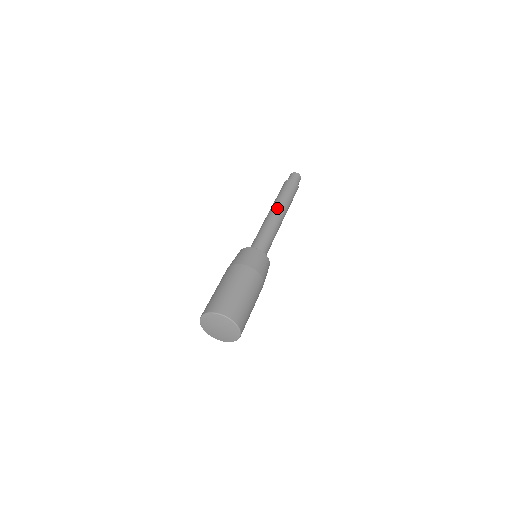
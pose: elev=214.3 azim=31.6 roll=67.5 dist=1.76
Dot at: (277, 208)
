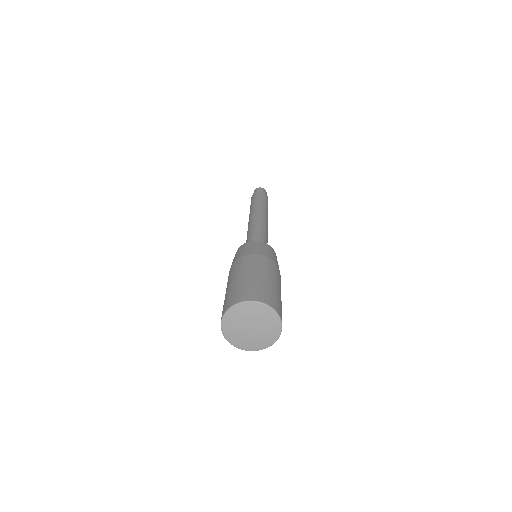
Dot at: (264, 214)
